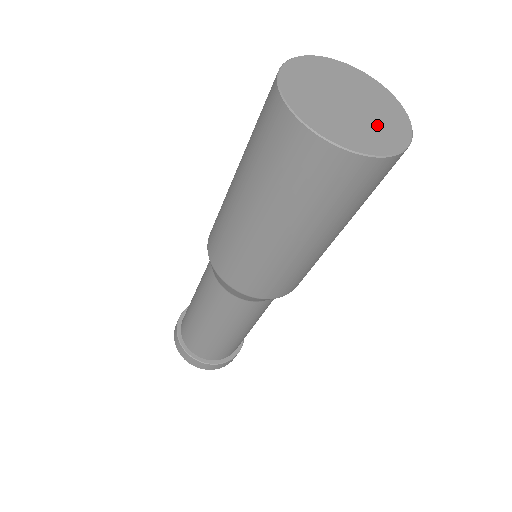
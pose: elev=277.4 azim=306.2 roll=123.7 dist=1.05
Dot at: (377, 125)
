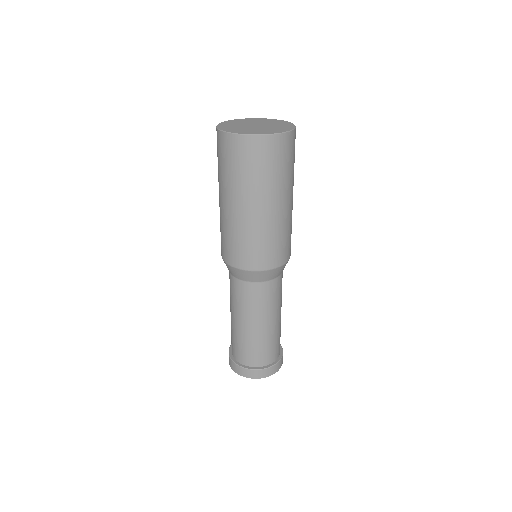
Dot at: (276, 126)
